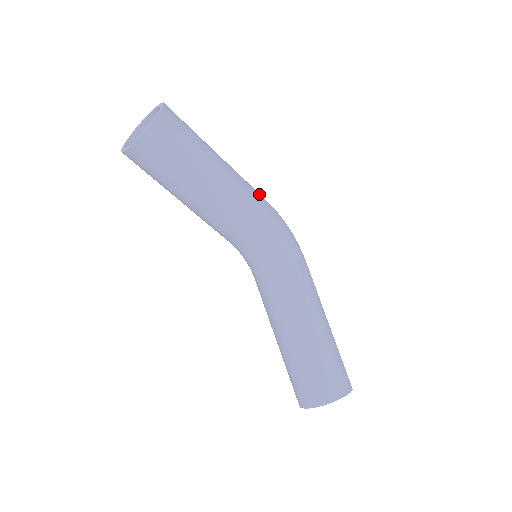
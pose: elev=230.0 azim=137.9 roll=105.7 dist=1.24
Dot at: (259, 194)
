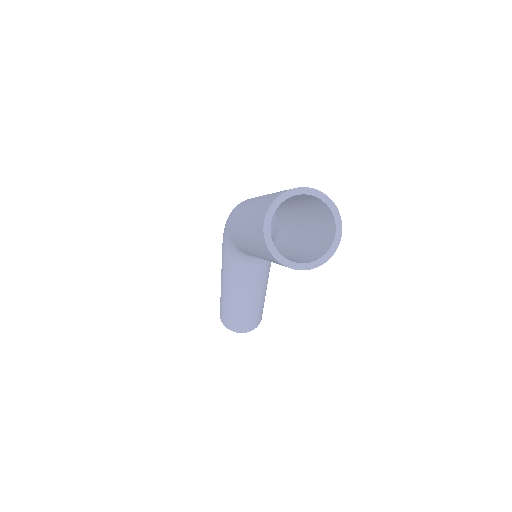
Dot at: occluded
